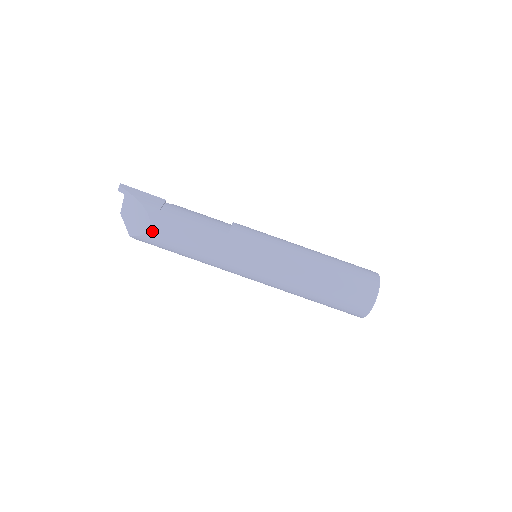
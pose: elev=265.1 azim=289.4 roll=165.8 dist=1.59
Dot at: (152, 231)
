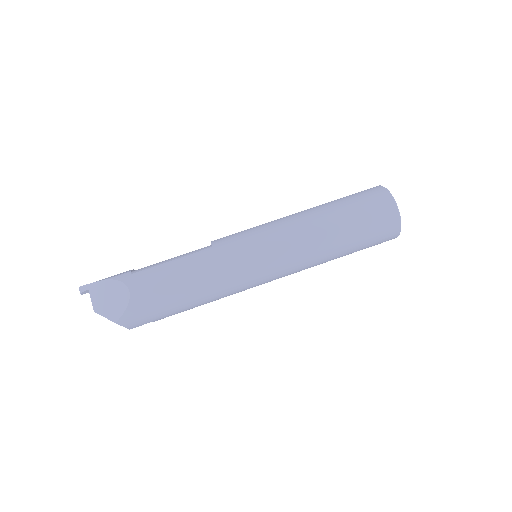
Dot at: (134, 293)
